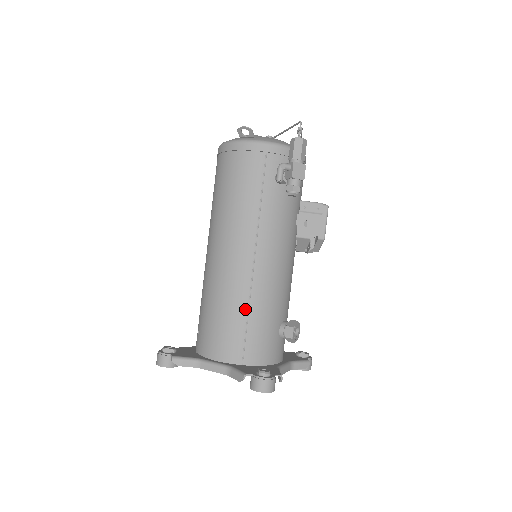
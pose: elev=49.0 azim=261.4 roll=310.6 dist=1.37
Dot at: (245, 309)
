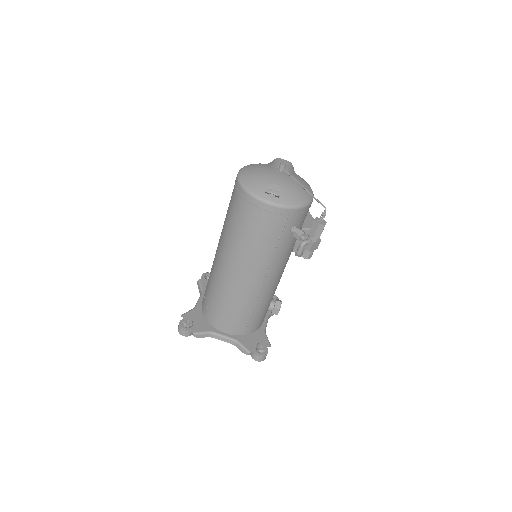
Dot at: (250, 309)
